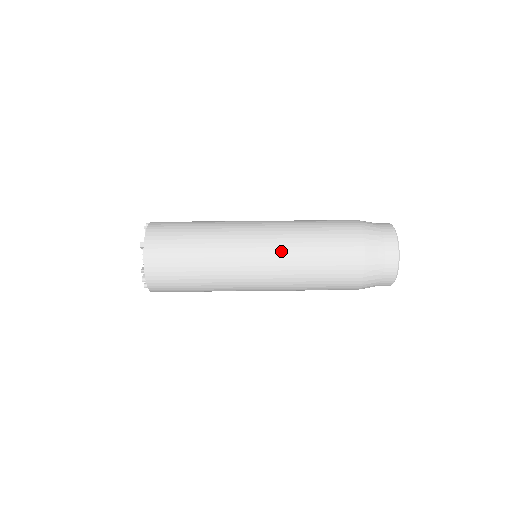
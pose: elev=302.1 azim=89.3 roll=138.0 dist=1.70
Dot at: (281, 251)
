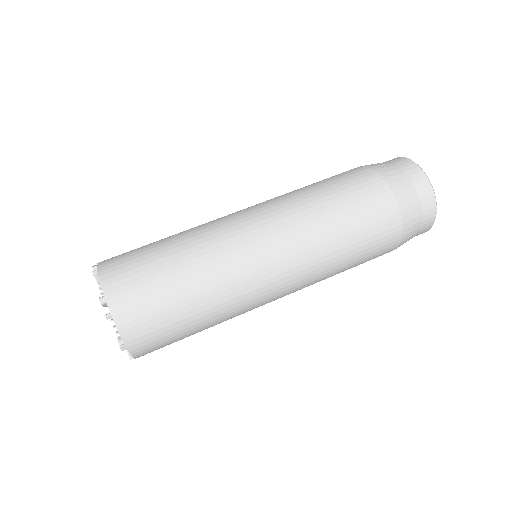
Dot at: (306, 281)
